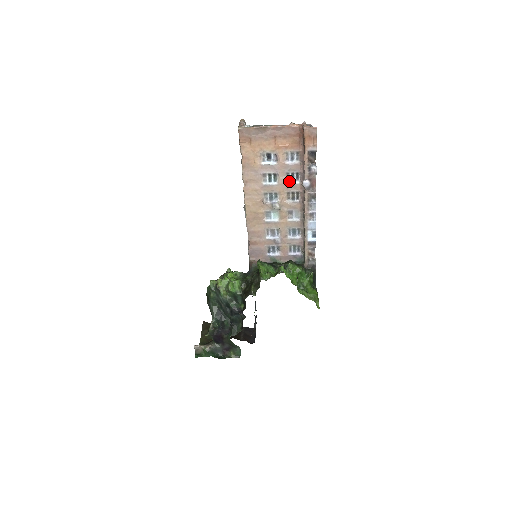
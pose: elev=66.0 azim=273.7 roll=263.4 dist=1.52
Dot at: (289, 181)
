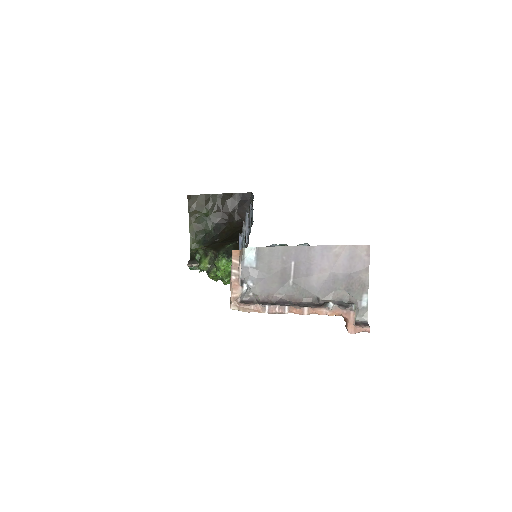
Dot at: occluded
